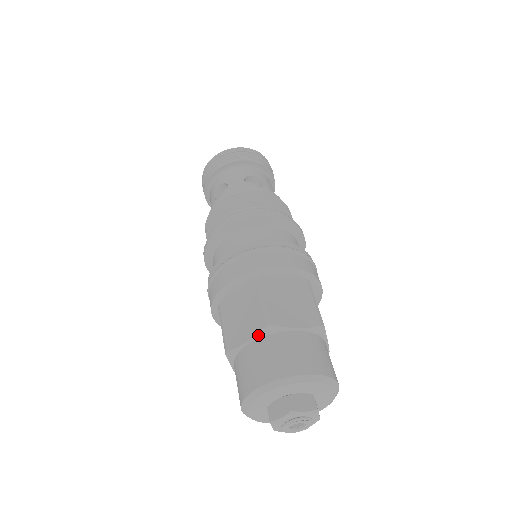
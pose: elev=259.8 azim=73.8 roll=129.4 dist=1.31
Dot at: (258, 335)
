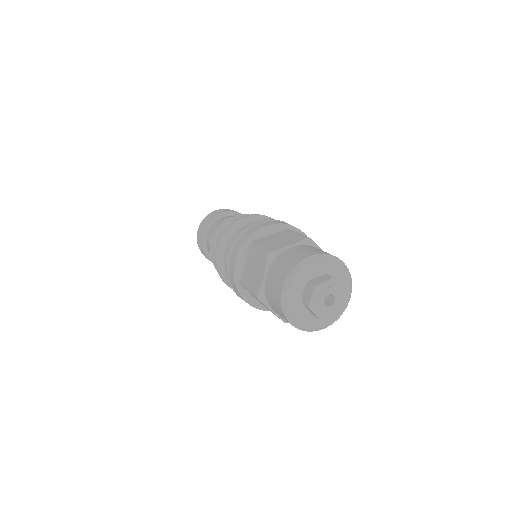
Dot at: (267, 265)
